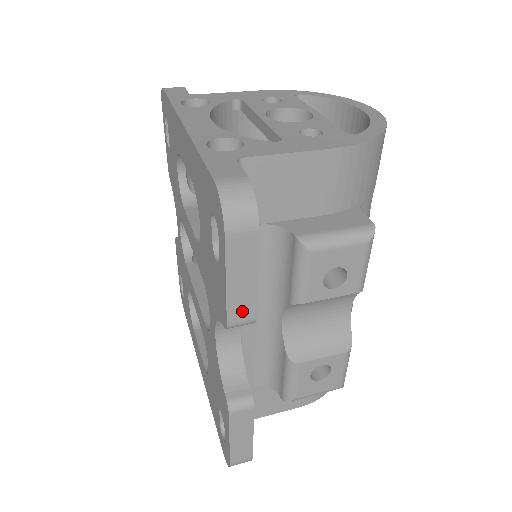
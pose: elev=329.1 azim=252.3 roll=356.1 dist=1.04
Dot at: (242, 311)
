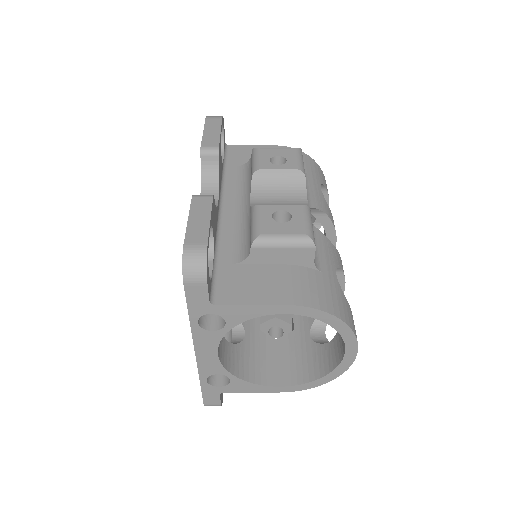
Dot at: (210, 142)
